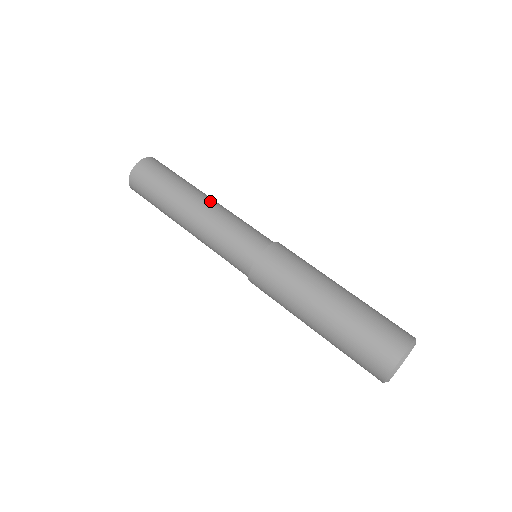
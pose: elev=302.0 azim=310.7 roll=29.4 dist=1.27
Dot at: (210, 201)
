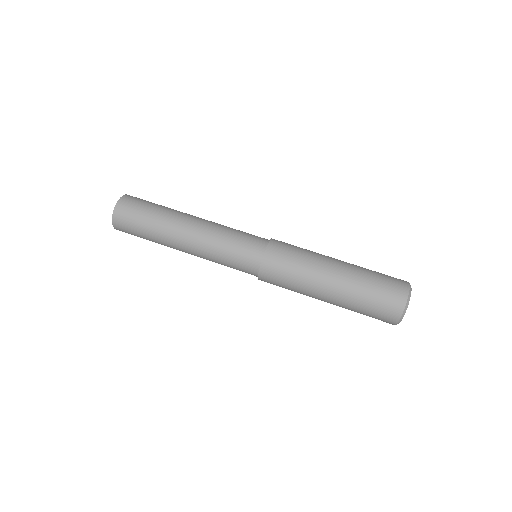
Dot at: (195, 227)
